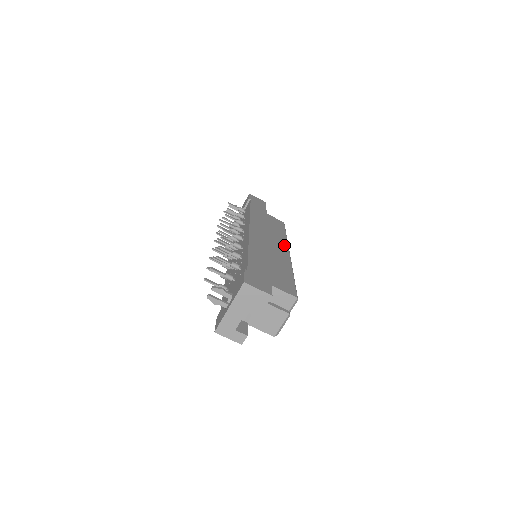
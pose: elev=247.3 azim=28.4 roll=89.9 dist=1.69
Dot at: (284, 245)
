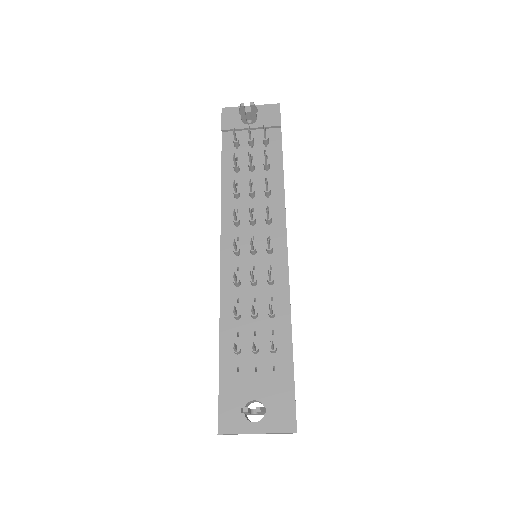
Dot at: occluded
